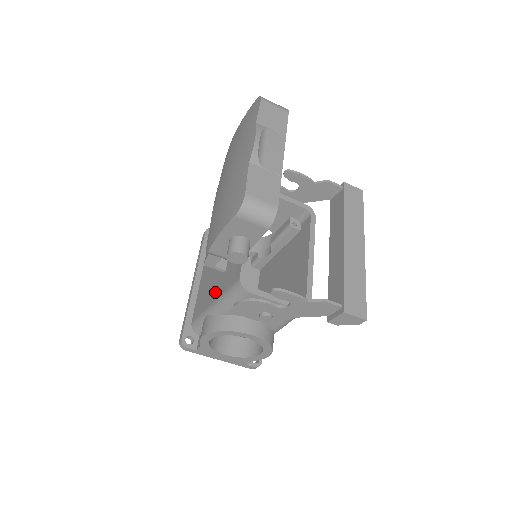
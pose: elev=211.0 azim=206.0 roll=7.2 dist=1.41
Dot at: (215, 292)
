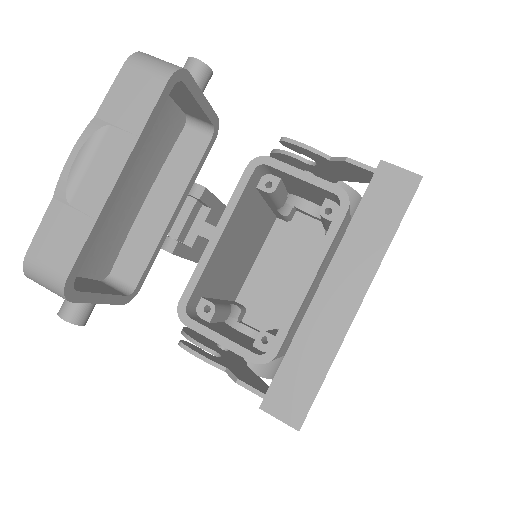
Dot at: occluded
